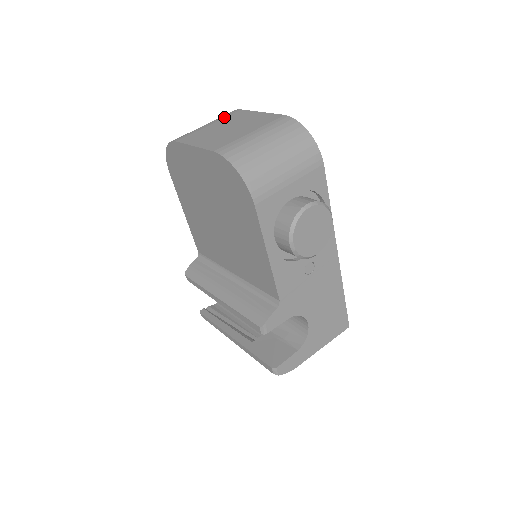
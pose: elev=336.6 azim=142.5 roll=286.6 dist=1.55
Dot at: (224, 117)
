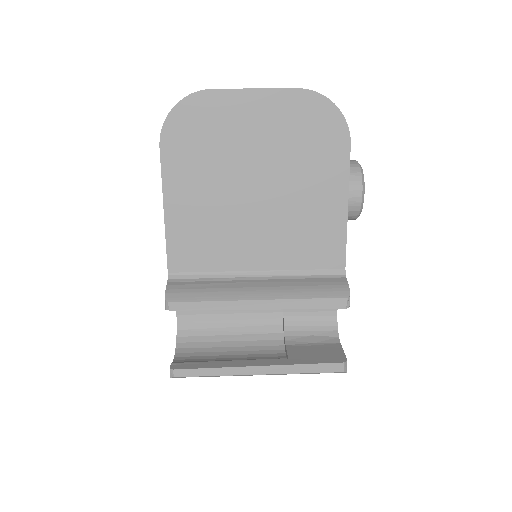
Dot at: occluded
